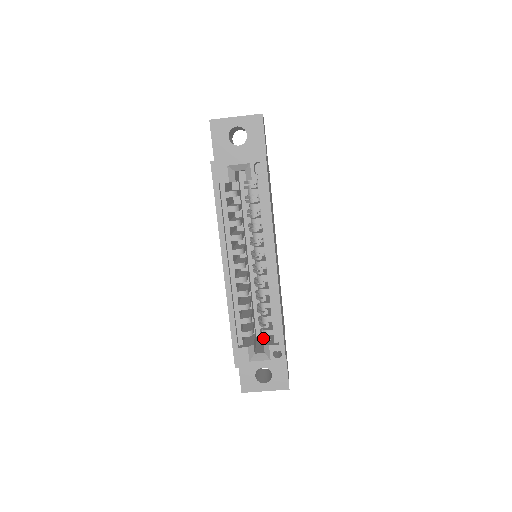
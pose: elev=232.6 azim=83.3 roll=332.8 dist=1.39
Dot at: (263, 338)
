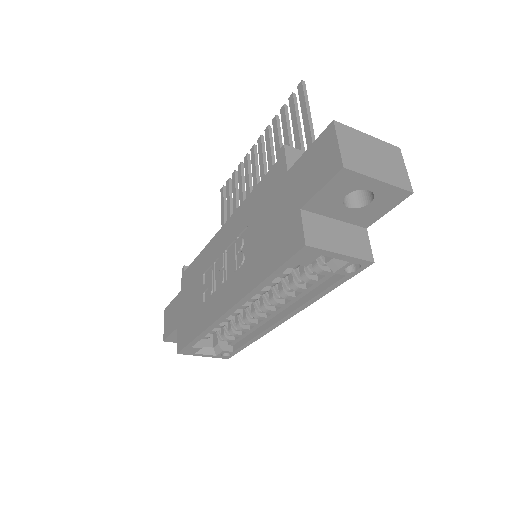
Dot at: (218, 335)
